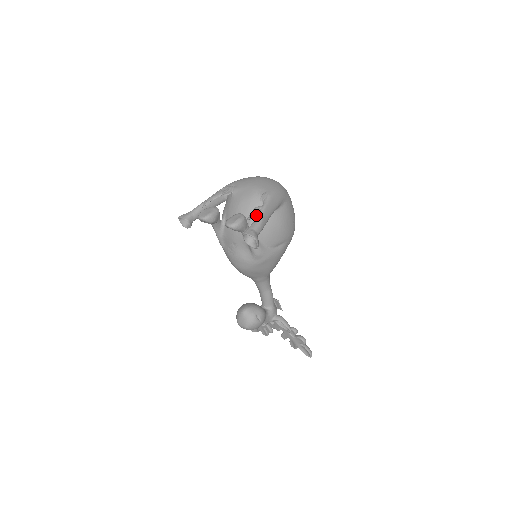
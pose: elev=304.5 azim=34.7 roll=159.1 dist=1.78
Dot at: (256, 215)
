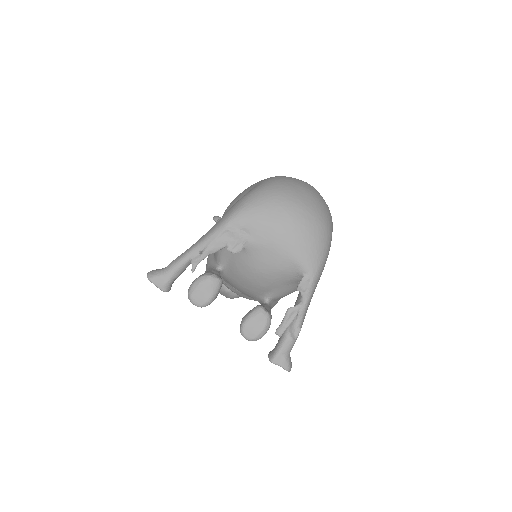
Dot at: (283, 290)
